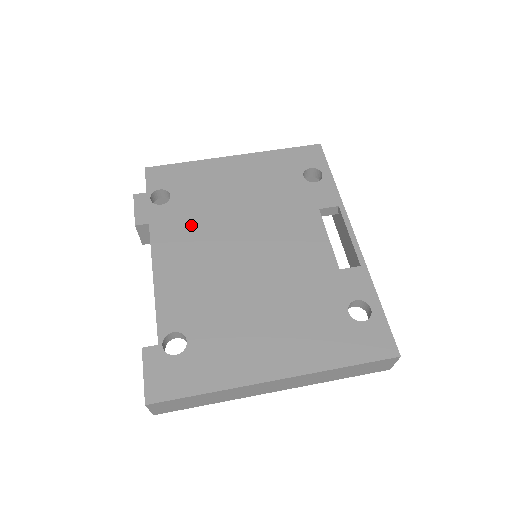
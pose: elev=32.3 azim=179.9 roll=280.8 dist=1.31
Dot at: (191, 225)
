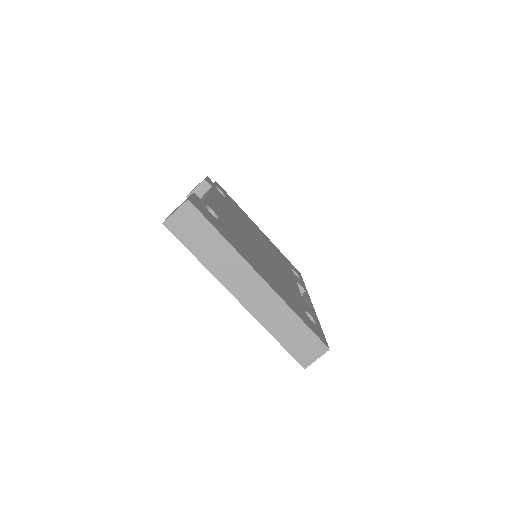
Dot at: (233, 211)
